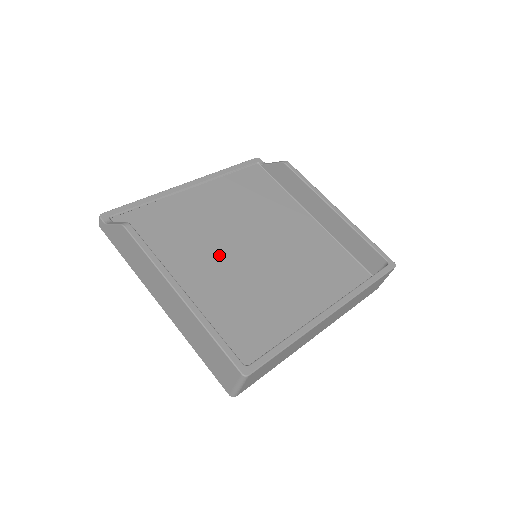
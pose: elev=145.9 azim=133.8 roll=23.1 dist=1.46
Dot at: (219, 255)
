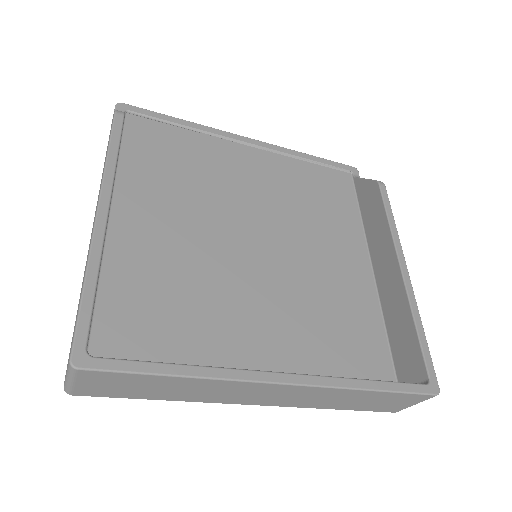
Dot at: (211, 224)
